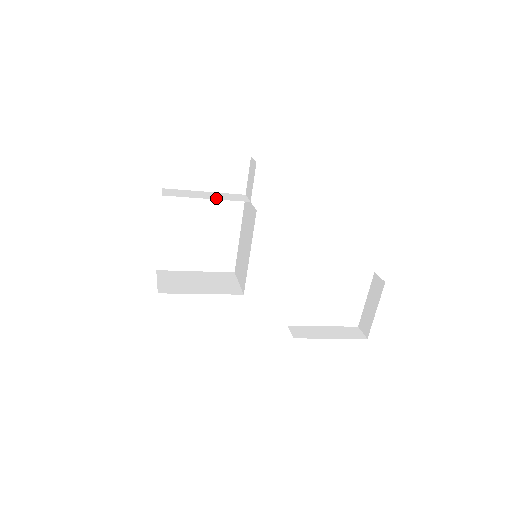
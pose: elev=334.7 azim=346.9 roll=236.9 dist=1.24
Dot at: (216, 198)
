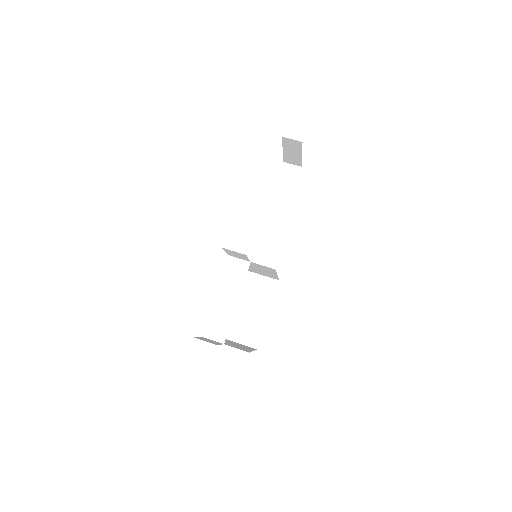
Dot at: (237, 293)
